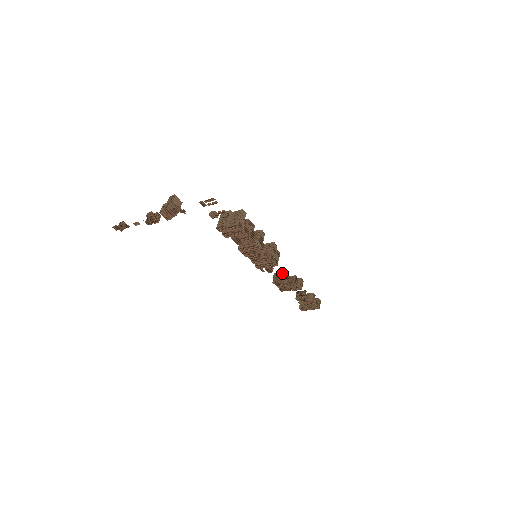
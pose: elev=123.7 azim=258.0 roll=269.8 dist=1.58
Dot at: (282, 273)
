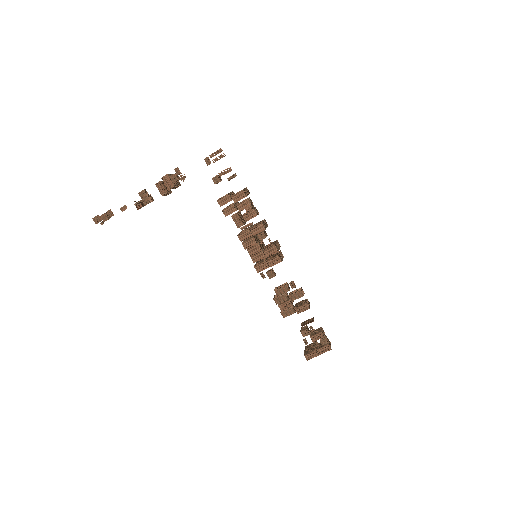
Dot at: (286, 283)
